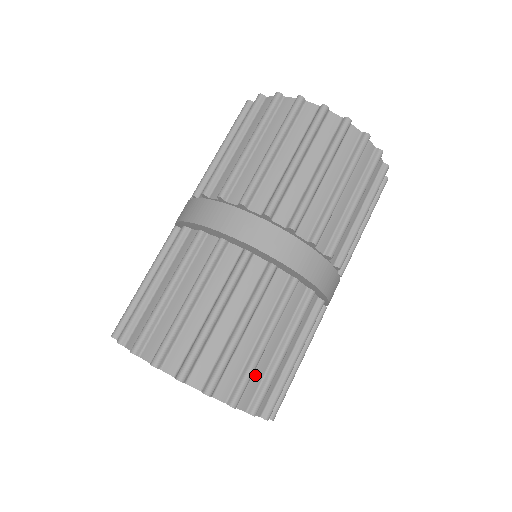
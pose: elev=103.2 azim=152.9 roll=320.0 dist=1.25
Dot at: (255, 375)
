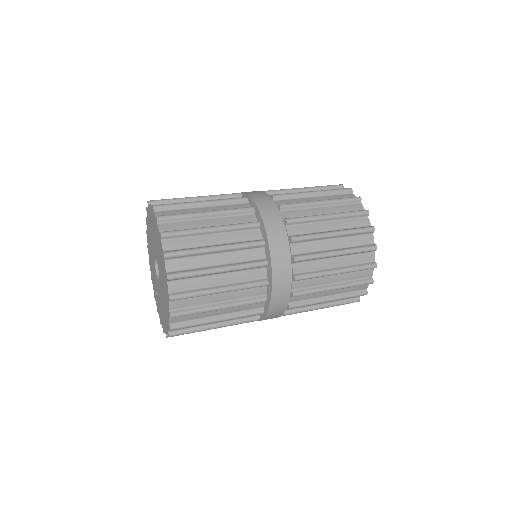
Dot at: (180, 211)
